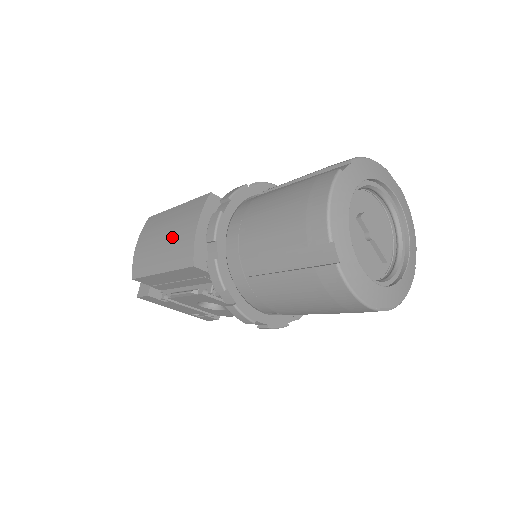
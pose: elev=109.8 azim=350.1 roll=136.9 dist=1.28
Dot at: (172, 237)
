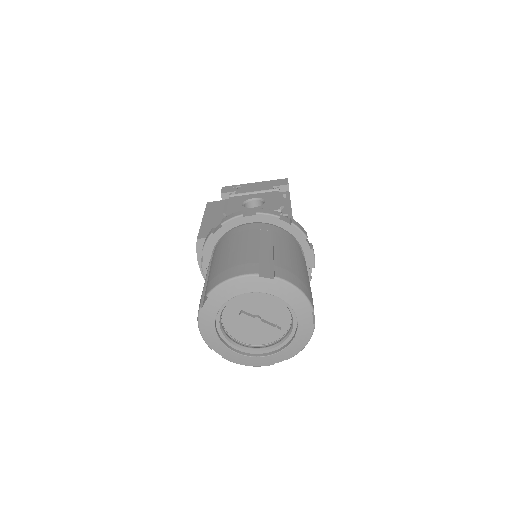
Dot at: occluded
